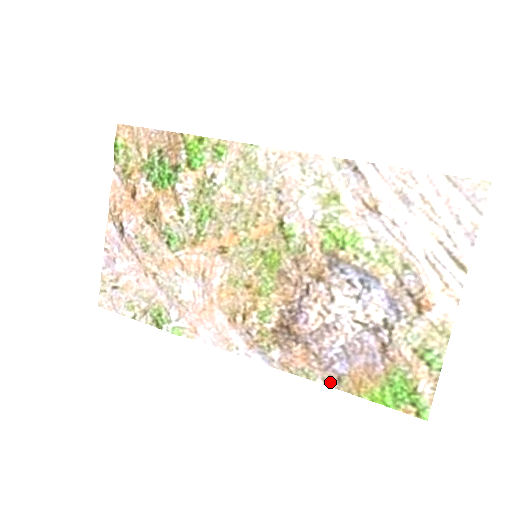
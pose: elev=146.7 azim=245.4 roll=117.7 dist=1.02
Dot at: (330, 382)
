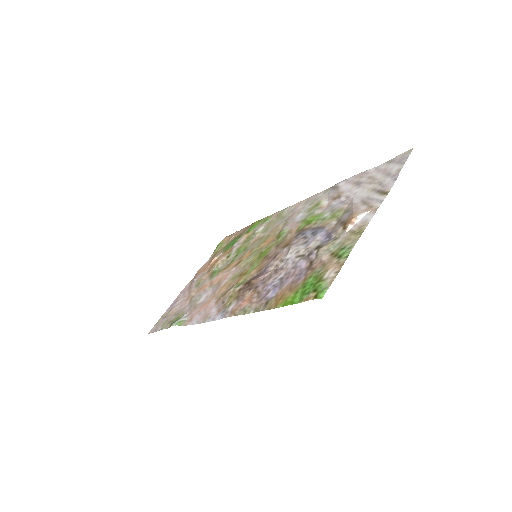
Dot at: (259, 308)
